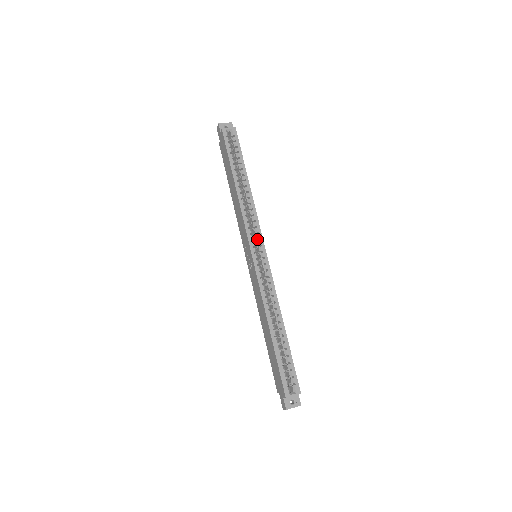
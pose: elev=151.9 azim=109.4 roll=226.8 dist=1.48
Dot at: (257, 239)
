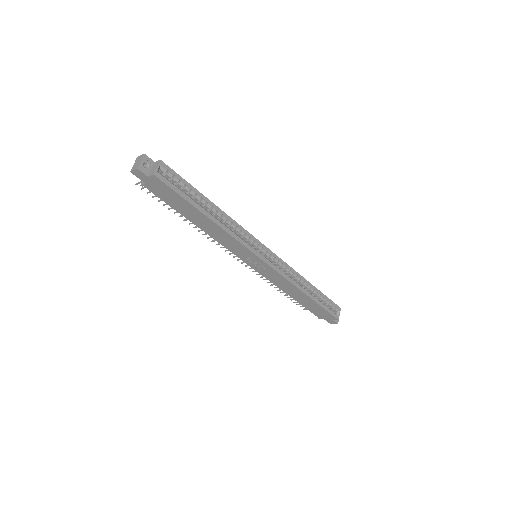
Dot at: (255, 245)
